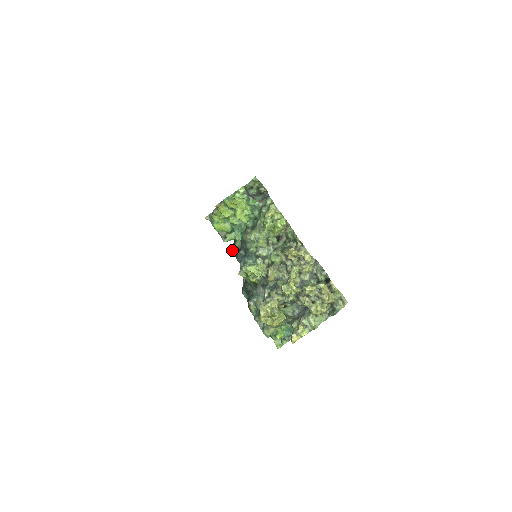
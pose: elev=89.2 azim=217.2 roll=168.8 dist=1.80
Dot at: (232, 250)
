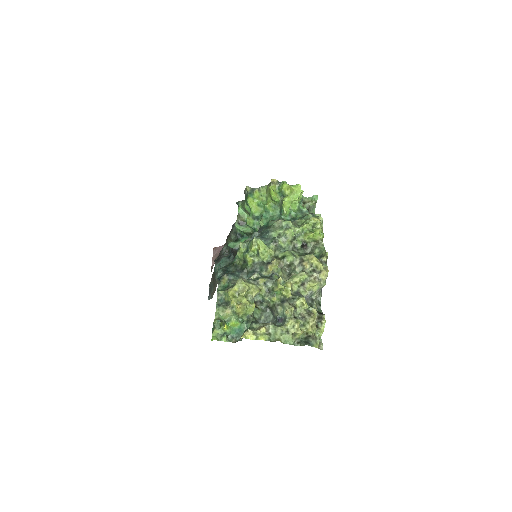
Dot at: (229, 244)
